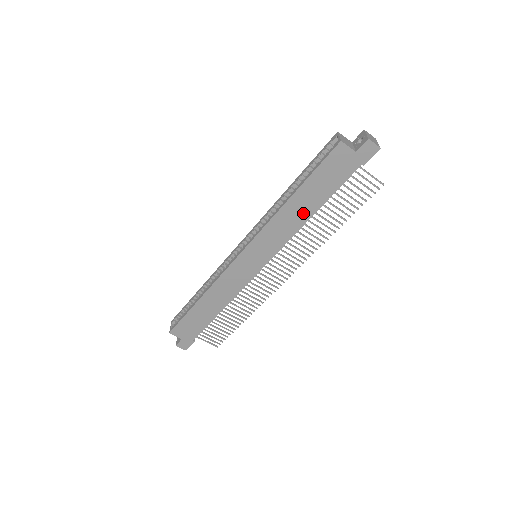
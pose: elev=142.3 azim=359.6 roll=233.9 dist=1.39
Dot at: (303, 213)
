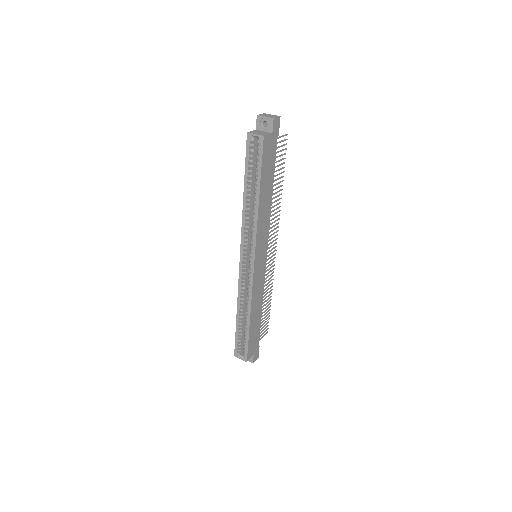
Dot at: (268, 200)
